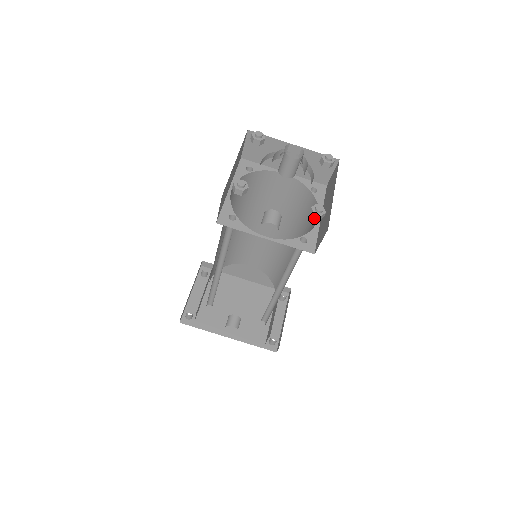
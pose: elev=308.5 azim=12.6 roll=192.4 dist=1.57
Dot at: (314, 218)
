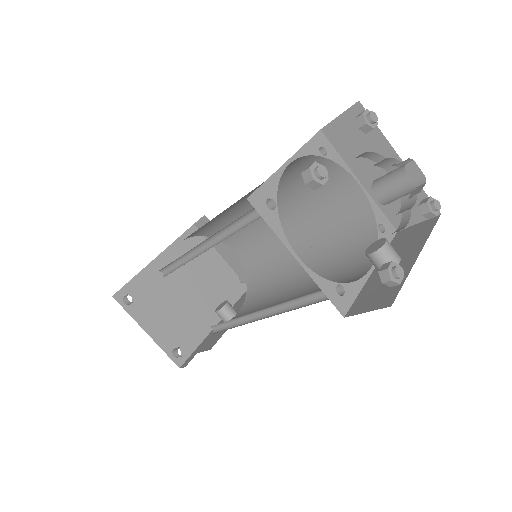
Dot at: (431, 217)
